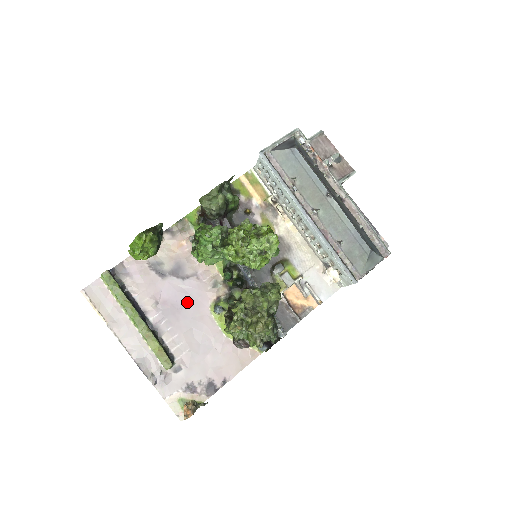
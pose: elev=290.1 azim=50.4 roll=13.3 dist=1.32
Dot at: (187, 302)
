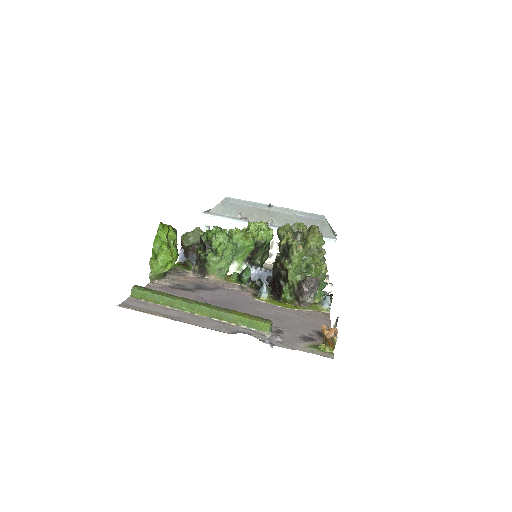
Dot at: (231, 299)
